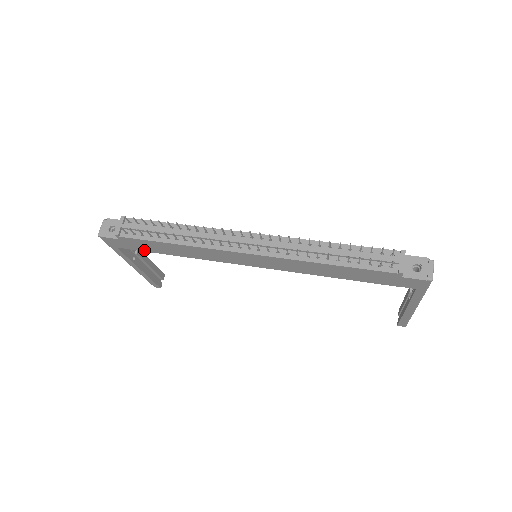
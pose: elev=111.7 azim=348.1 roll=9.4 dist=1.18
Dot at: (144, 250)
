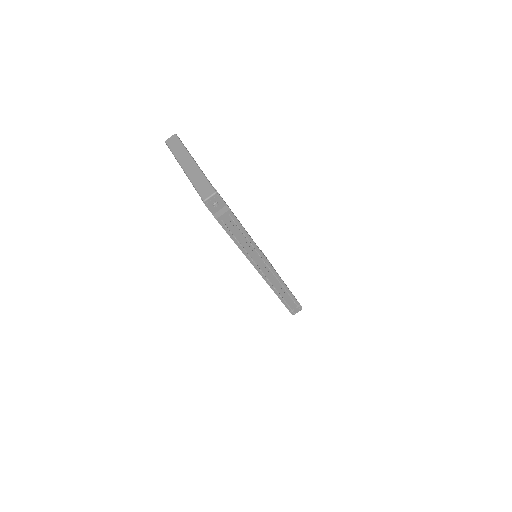
Dot at: occluded
